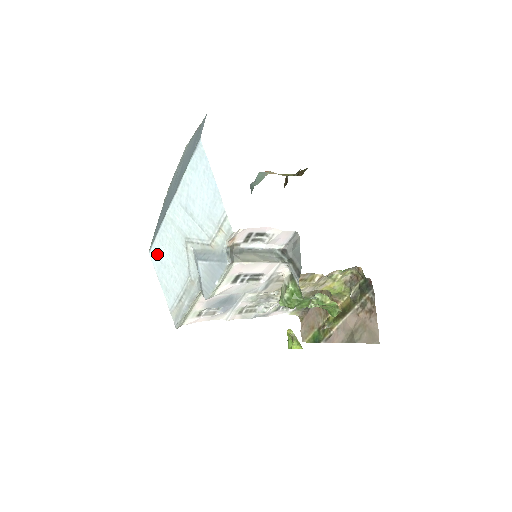
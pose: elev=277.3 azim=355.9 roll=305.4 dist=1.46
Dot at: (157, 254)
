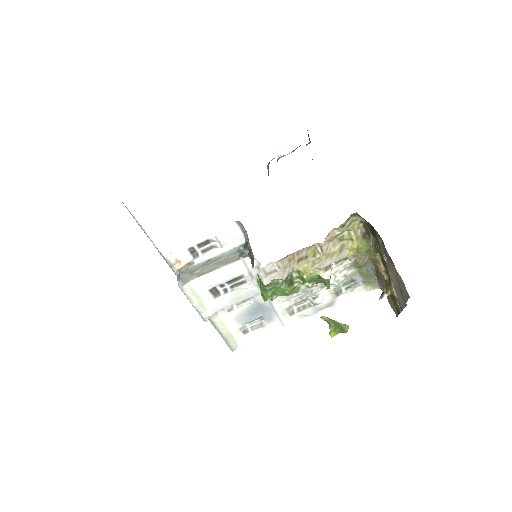
Dot at: occluded
